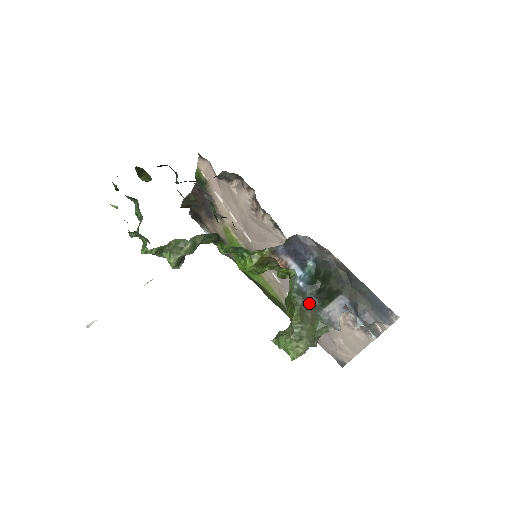
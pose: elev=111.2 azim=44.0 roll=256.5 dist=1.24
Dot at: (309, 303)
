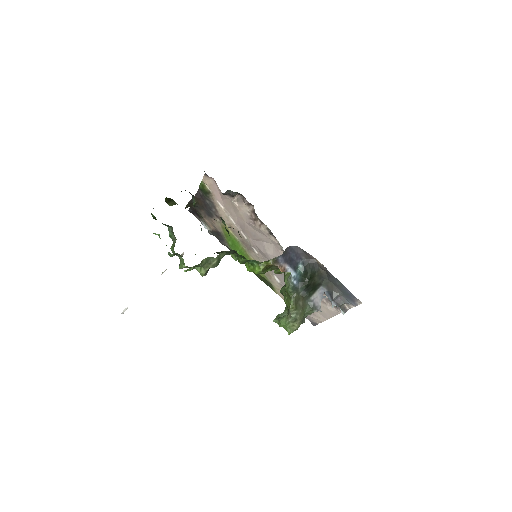
Dot at: (300, 295)
